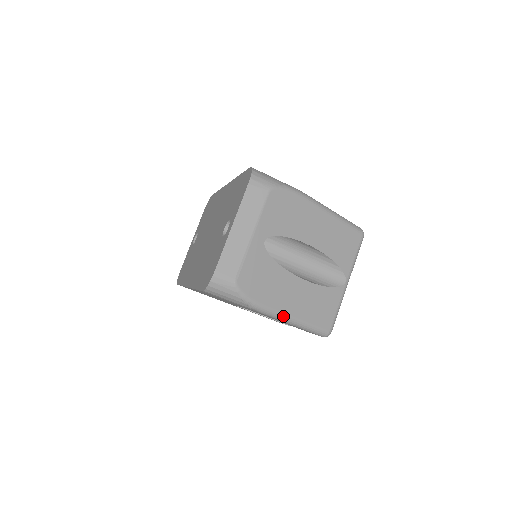
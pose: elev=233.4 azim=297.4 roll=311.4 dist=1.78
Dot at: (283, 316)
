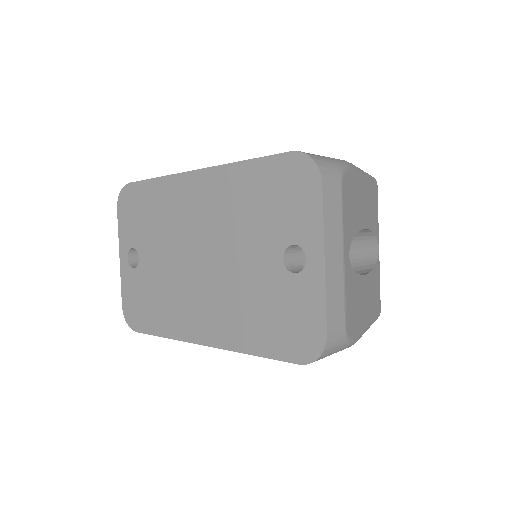
Dot at: (365, 330)
